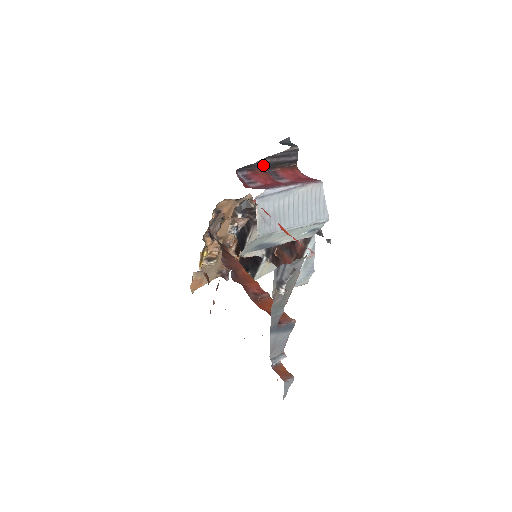
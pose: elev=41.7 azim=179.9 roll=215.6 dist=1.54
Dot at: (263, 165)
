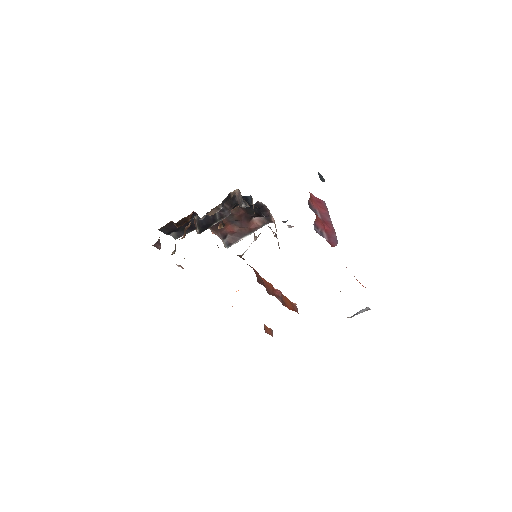
Dot at: occluded
